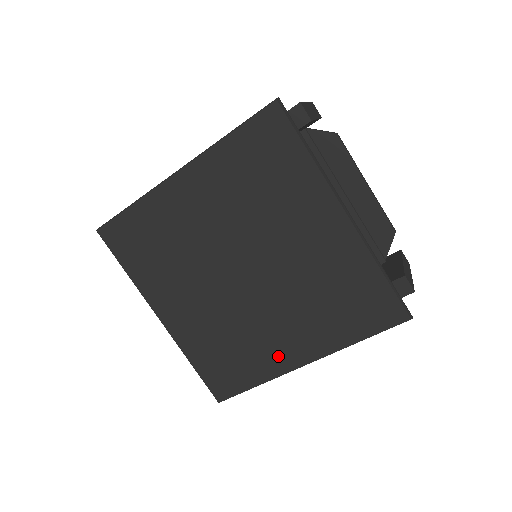
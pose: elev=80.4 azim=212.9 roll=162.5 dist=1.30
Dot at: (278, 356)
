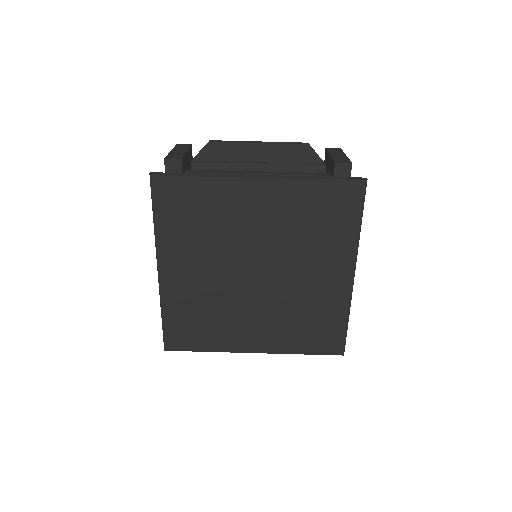
Dot at: (334, 291)
